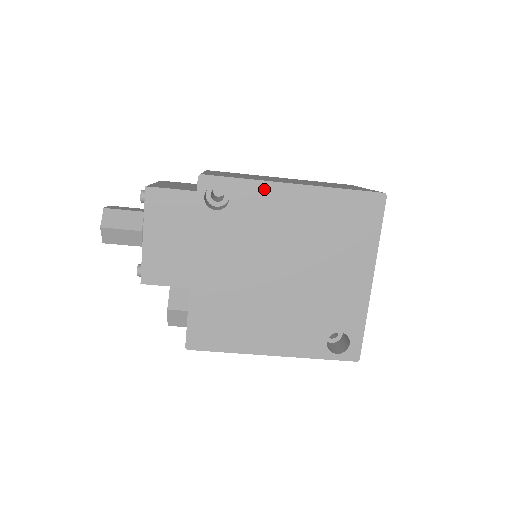
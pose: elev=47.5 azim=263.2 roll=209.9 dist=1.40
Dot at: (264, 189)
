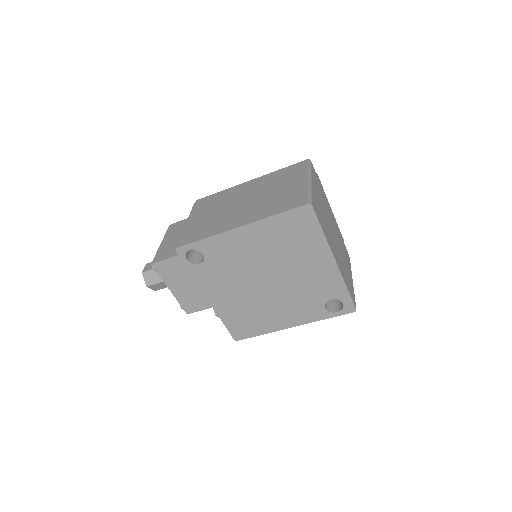
Dot at: (221, 239)
